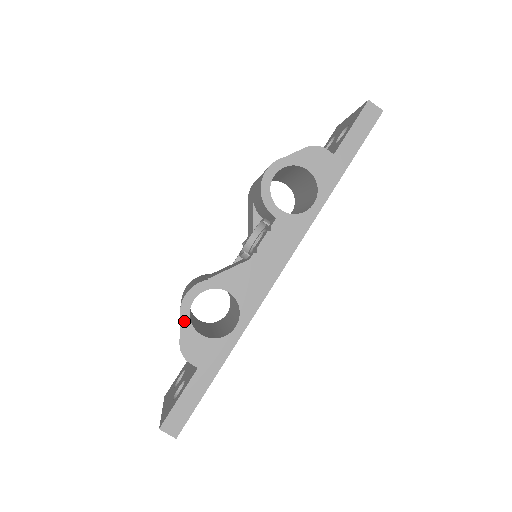
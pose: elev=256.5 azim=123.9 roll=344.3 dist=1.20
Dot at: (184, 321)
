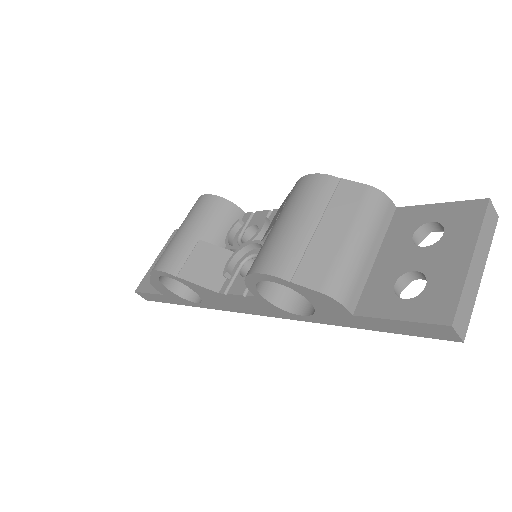
Dot at: (154, 277)
